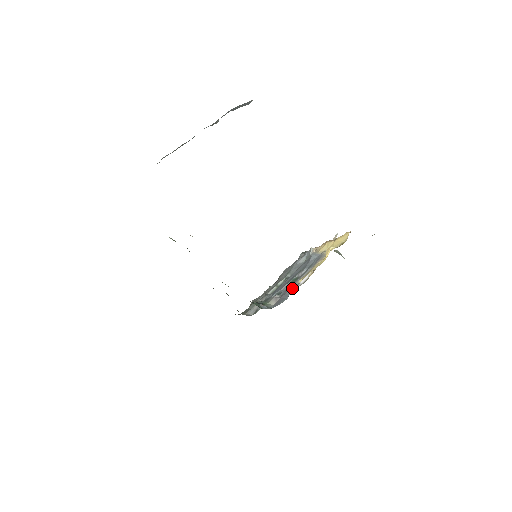
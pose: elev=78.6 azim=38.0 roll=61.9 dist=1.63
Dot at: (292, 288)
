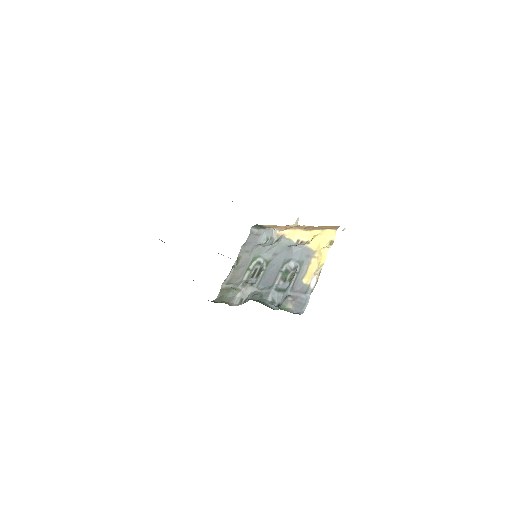
Dot at: (308, 293)
